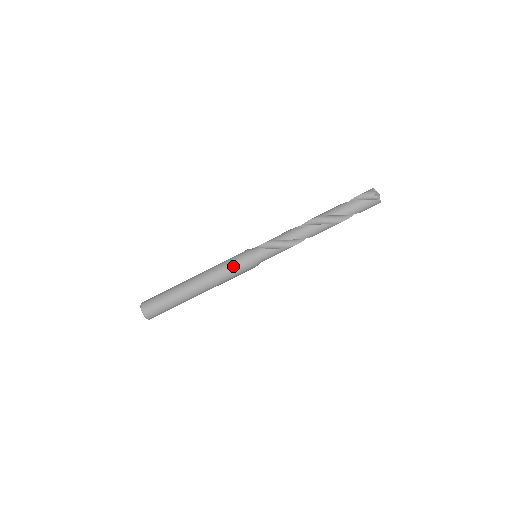
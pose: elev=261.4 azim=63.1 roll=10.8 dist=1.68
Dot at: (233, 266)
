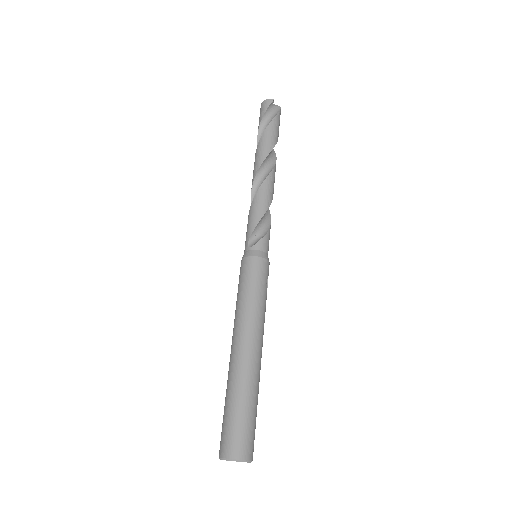
Dot at: (263, 286)
